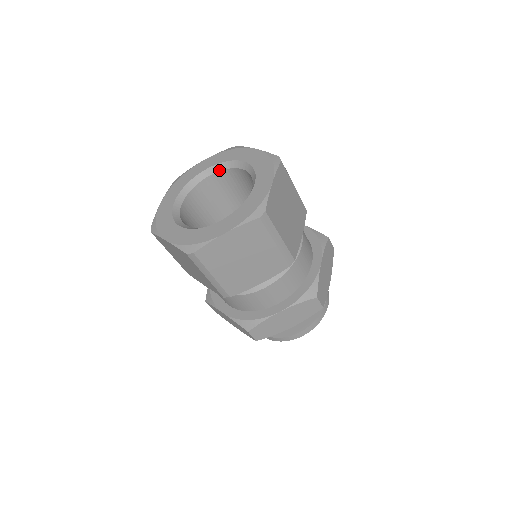
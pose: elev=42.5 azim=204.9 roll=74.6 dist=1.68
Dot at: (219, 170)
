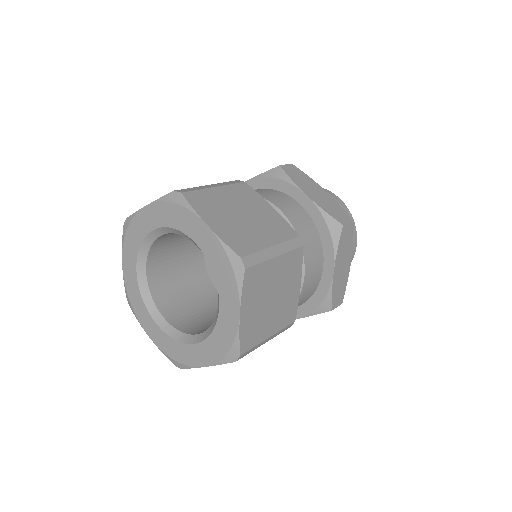
Dot at: occluded
